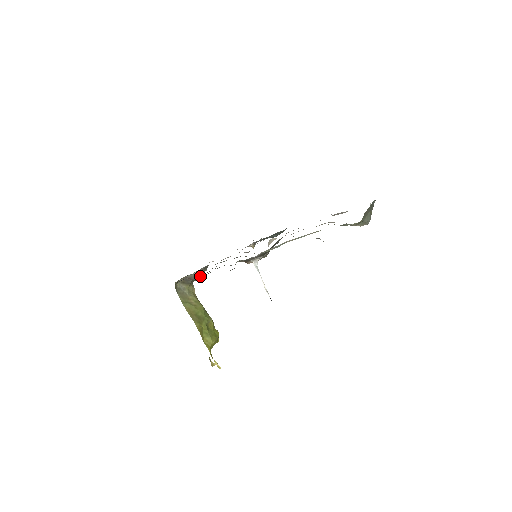
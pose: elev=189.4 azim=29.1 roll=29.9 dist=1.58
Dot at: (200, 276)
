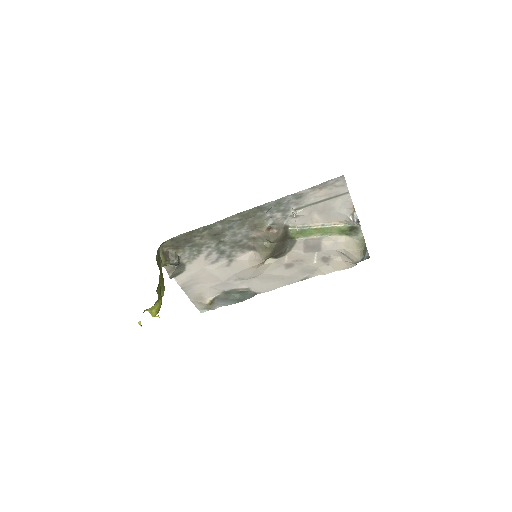
Dot at: (215, 228)
